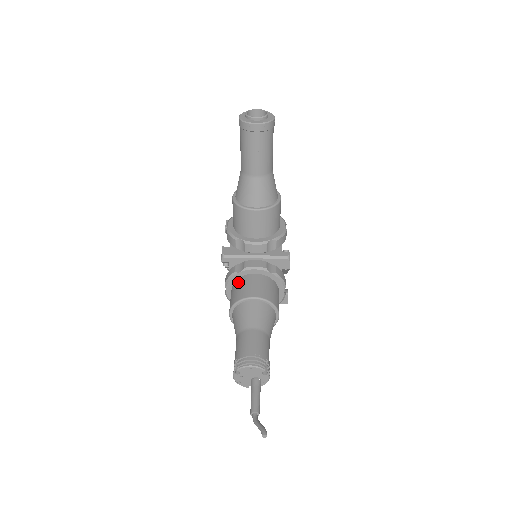
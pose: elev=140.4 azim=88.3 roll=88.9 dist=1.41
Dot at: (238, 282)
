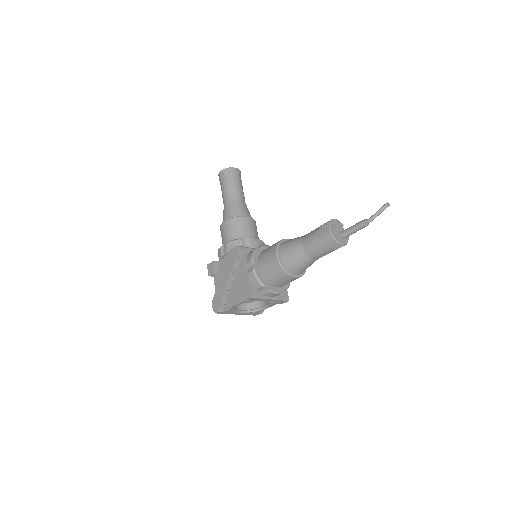
Dot at: (263, 251)
